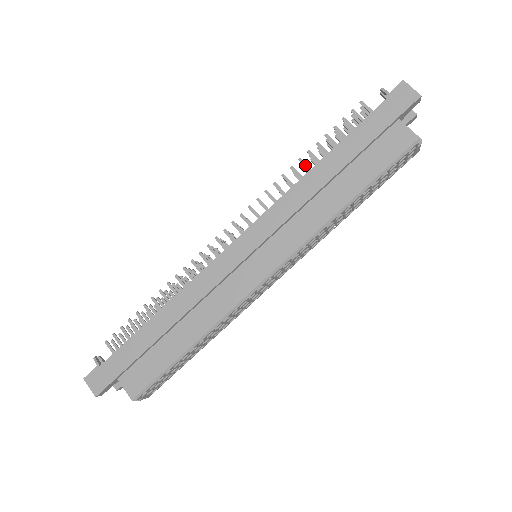
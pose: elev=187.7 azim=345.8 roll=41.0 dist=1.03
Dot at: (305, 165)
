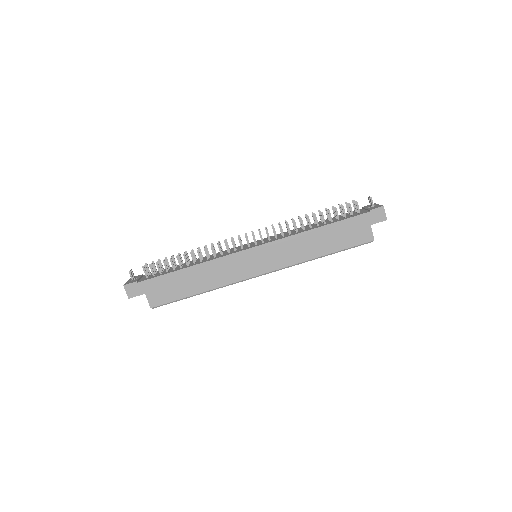
Dot at: (309, 221)
